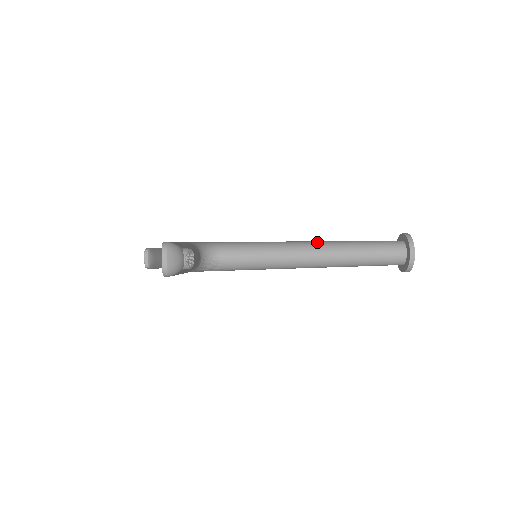
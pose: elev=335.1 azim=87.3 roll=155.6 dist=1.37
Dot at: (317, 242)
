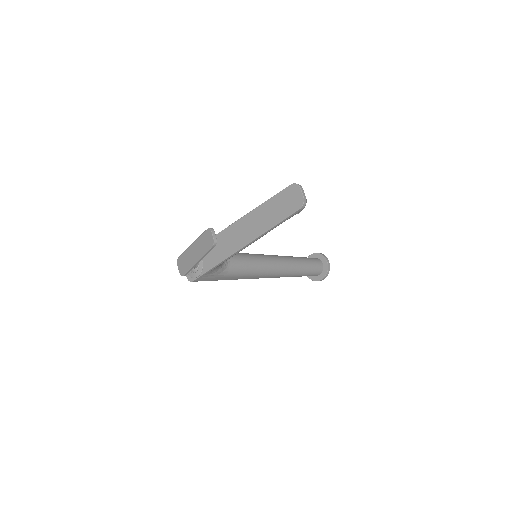
Dot at: (276, 255)
